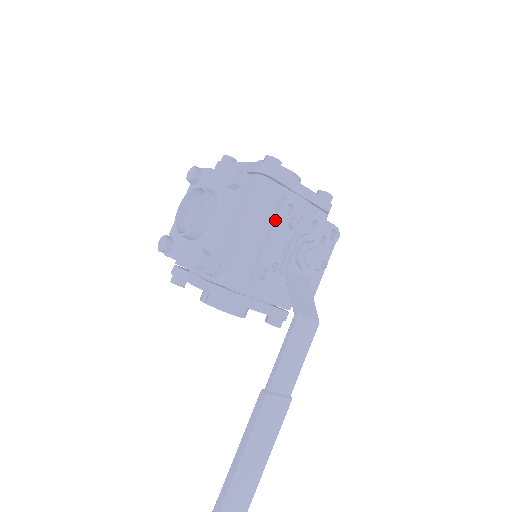
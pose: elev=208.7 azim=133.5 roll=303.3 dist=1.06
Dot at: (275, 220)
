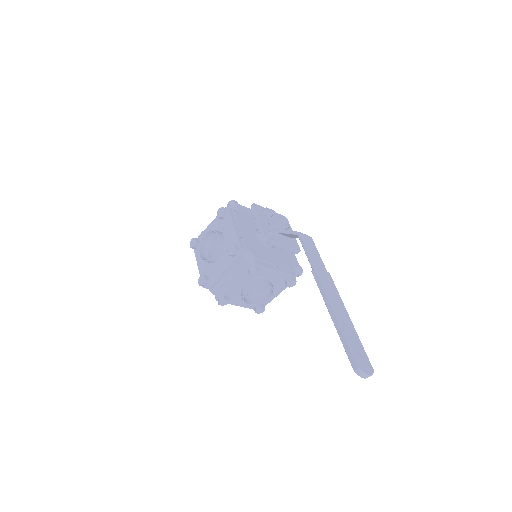
Dot at: (255, 213)
